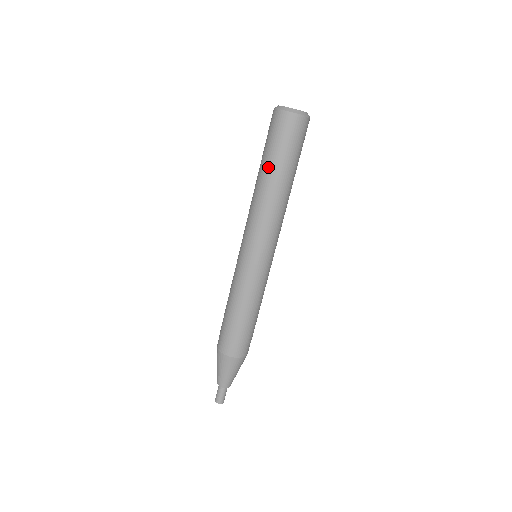
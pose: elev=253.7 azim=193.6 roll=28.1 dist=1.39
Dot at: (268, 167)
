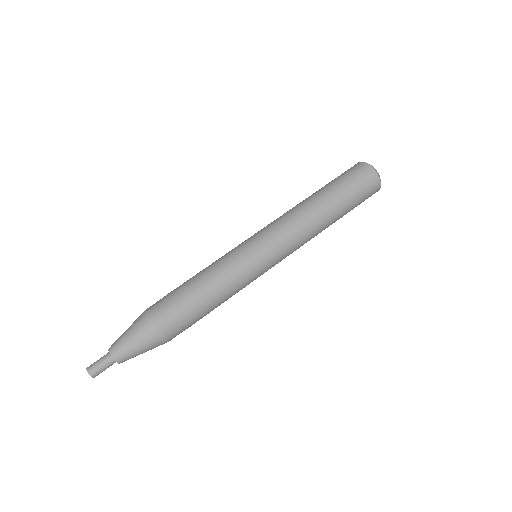
Dot at: (322, 189)
